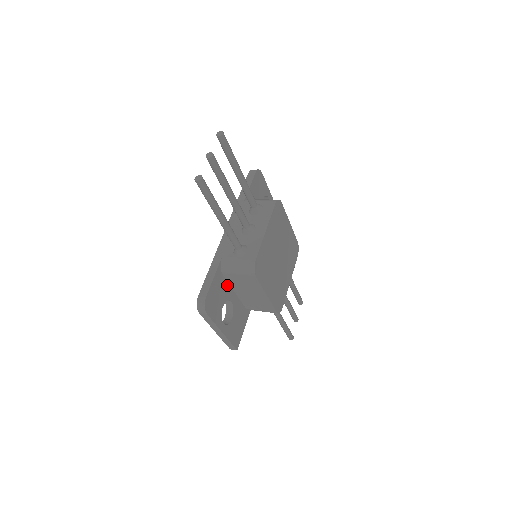
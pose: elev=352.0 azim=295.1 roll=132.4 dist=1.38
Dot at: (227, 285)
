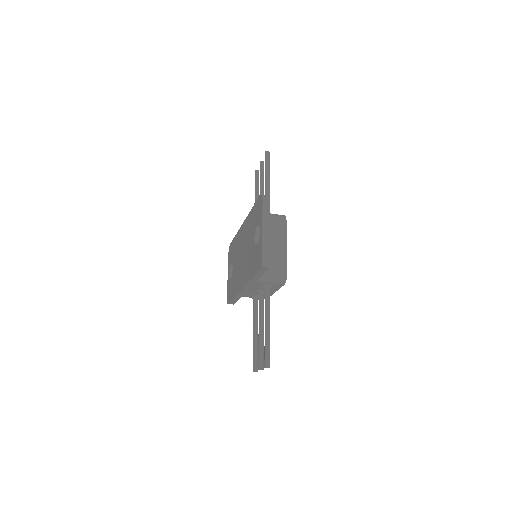
Dot at: occluded
